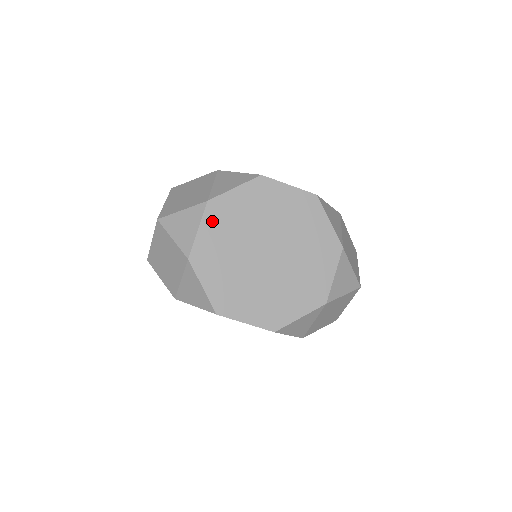
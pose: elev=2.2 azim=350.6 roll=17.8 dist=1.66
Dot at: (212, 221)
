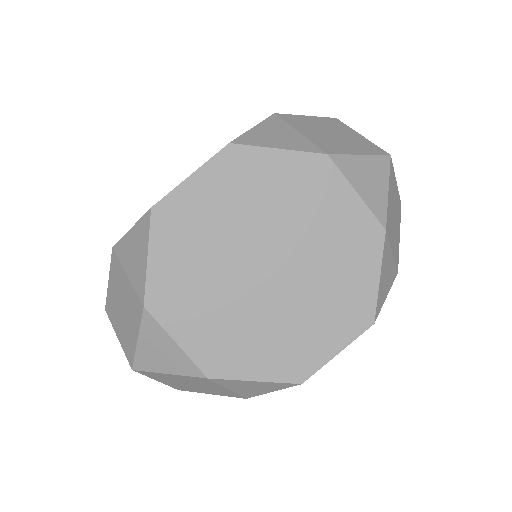
Dot at: (176, 317)
